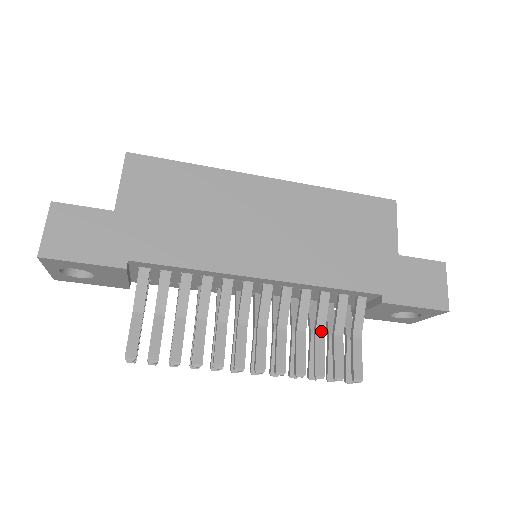
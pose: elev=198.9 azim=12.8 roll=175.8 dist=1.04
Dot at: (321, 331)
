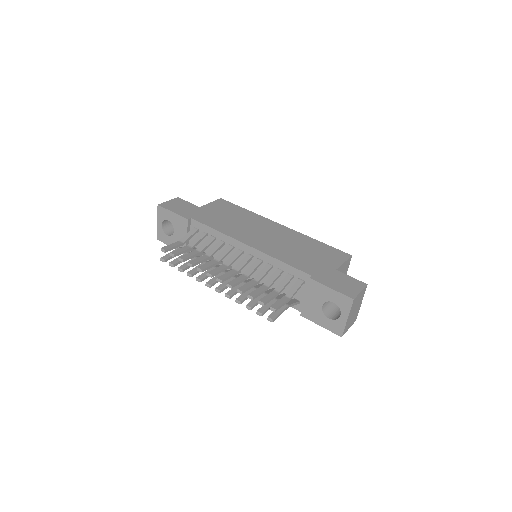
Dot at: (267, 285)
